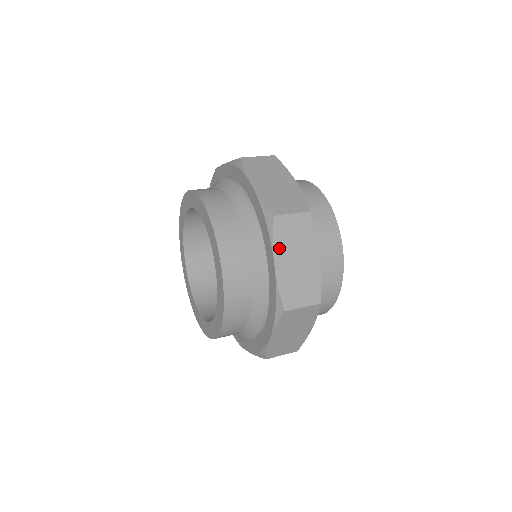
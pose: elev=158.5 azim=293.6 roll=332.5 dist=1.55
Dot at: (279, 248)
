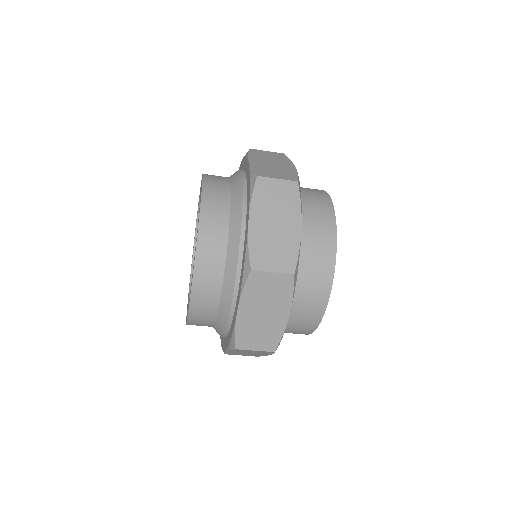
Dot at: occluded
